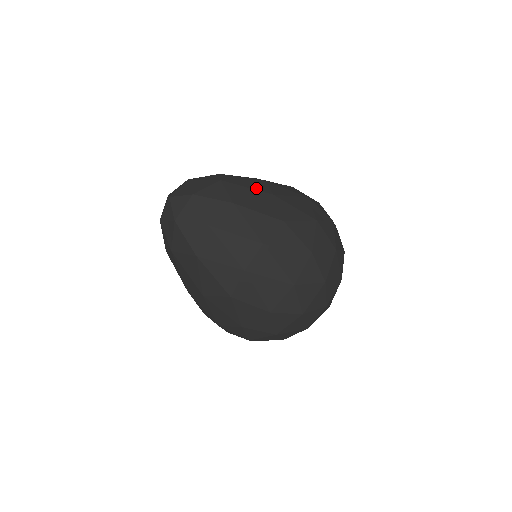
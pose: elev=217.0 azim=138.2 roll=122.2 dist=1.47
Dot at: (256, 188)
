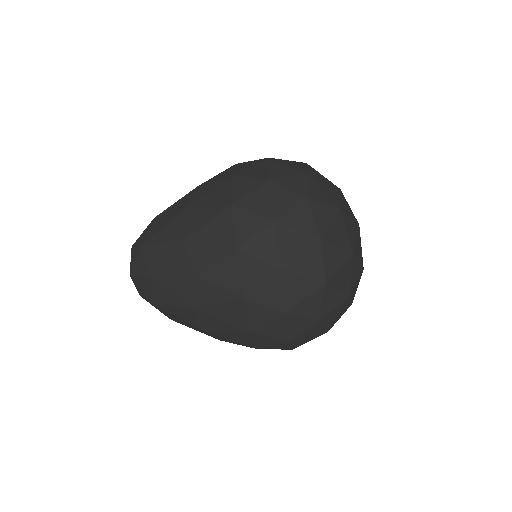
Dot at: occluded
